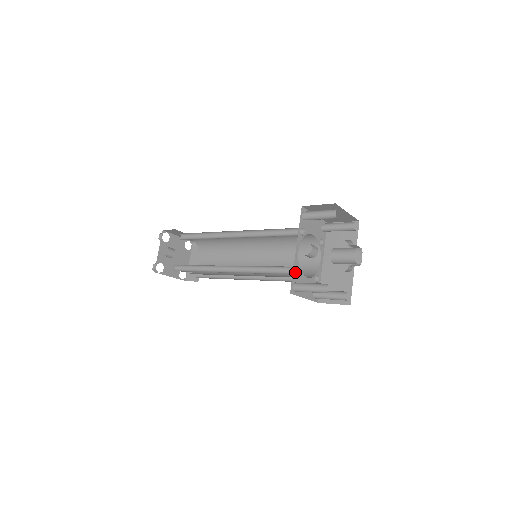
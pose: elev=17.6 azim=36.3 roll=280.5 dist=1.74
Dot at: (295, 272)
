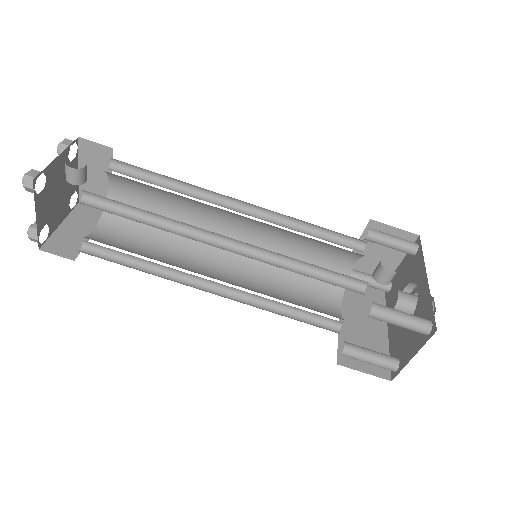
Dot at: (359, 291)
